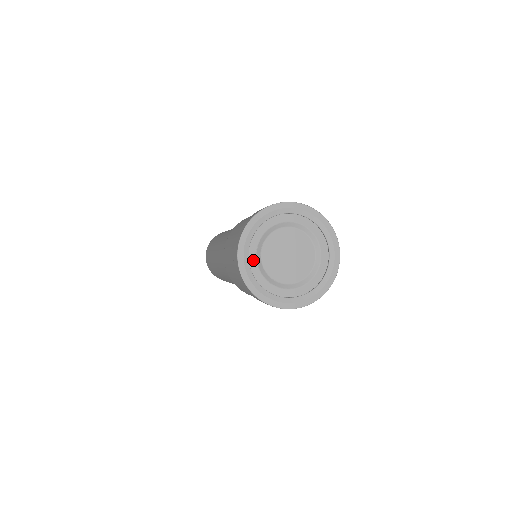
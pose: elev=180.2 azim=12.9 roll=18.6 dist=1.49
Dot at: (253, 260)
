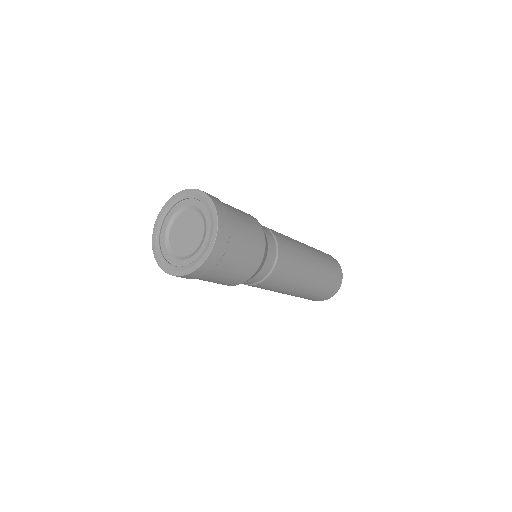
Dot at: (163, 236)
